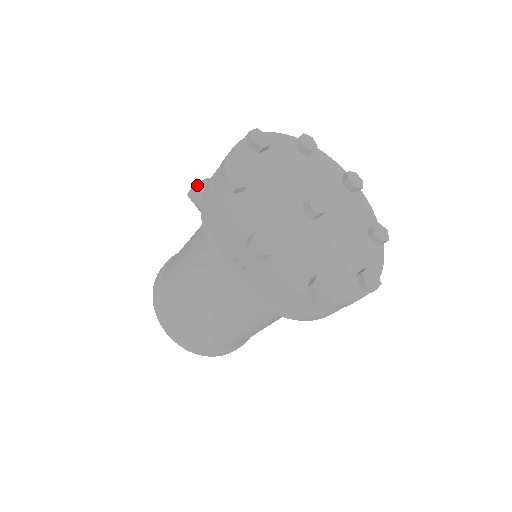
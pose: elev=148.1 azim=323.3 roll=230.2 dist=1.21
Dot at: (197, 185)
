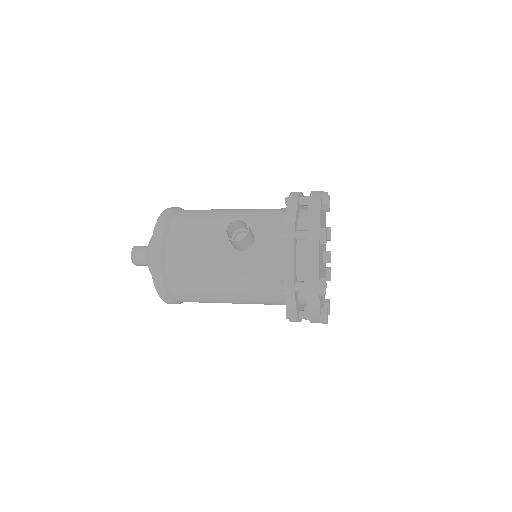
Dot at: (245, 238)
